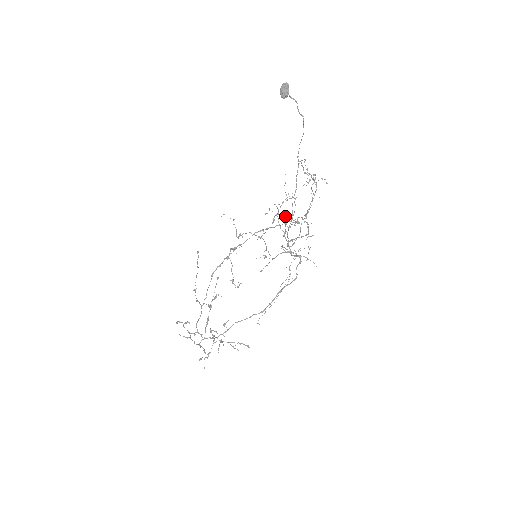
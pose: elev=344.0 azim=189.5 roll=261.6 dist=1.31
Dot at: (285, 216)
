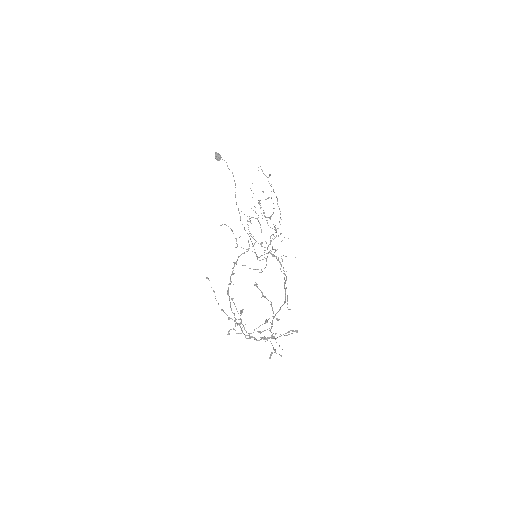
Dot at: (262, 215)
